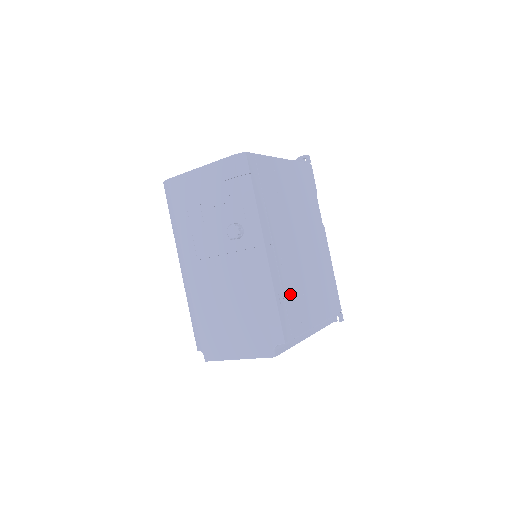
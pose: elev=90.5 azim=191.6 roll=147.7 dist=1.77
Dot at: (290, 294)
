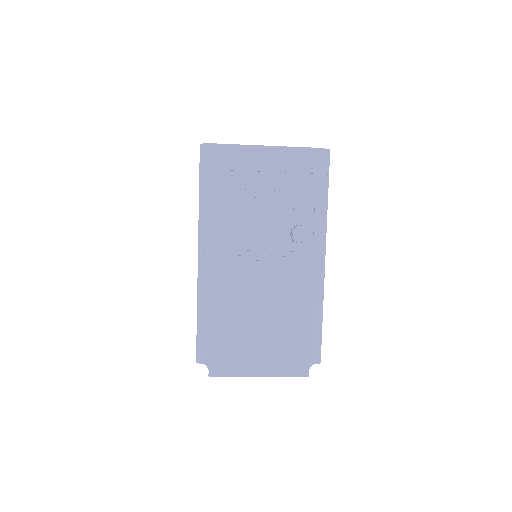
Dot at: occluded
